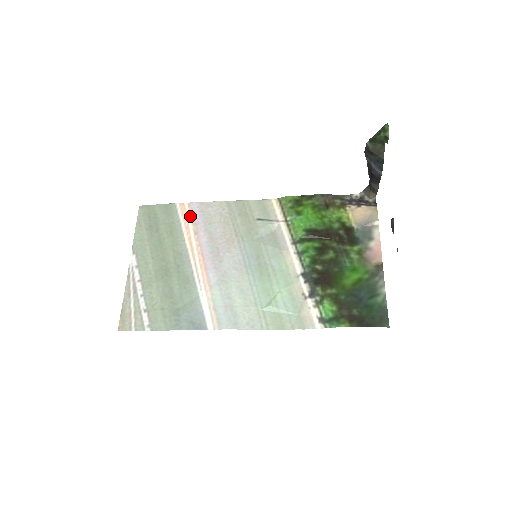
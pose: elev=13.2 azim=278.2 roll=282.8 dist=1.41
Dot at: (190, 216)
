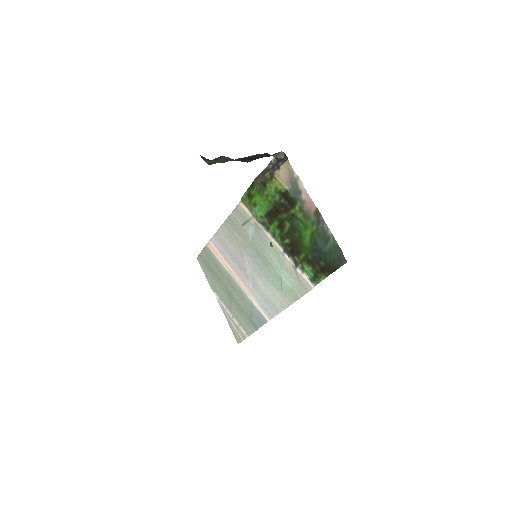
Dot at: (216, 249)
